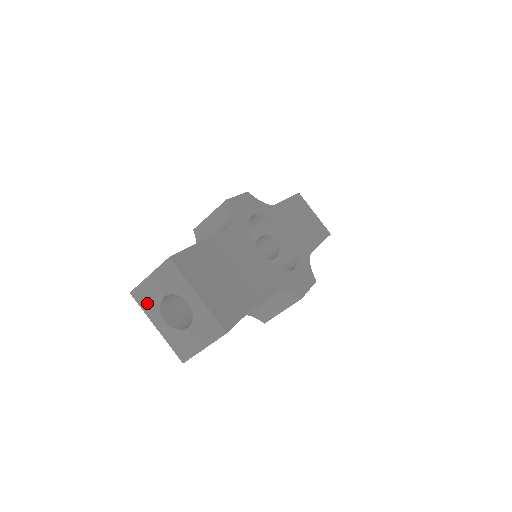
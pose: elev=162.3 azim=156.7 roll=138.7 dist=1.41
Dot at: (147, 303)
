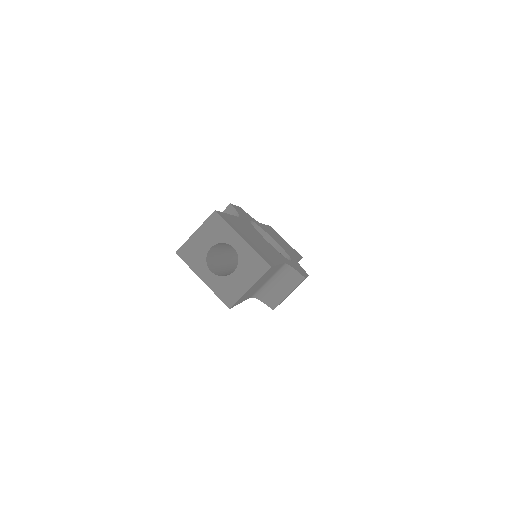
Dot at: (193, 258)
